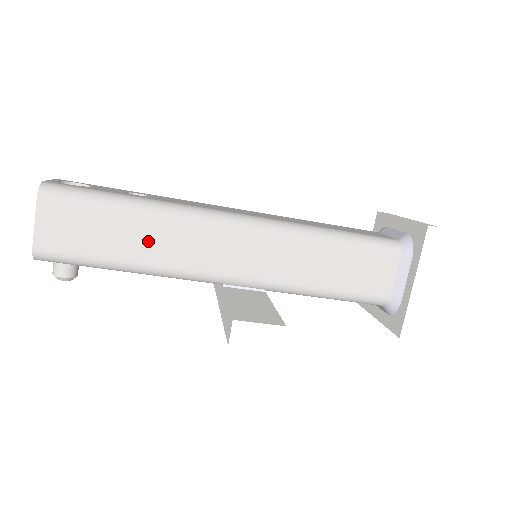
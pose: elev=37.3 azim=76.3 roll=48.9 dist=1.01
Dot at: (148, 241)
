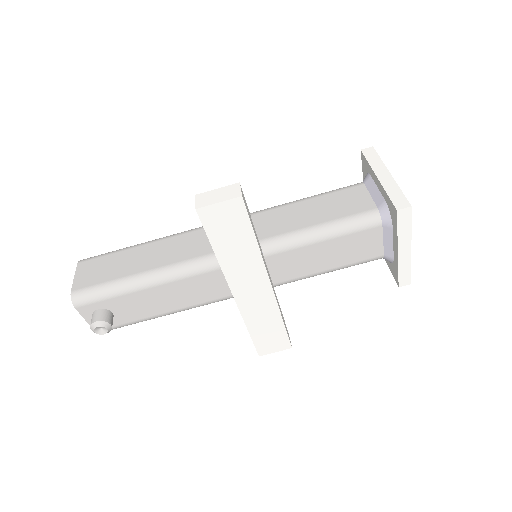
Dot at: (155, 256)
